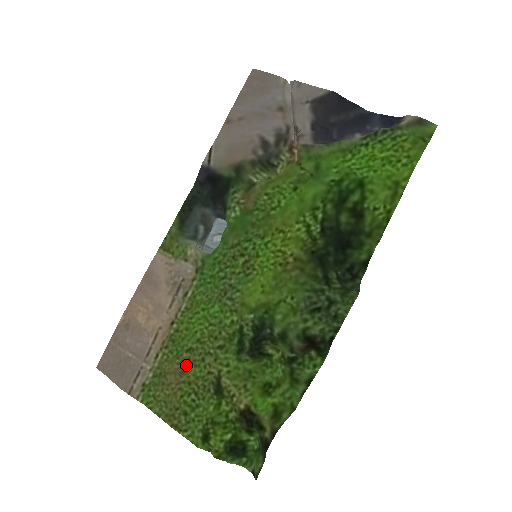
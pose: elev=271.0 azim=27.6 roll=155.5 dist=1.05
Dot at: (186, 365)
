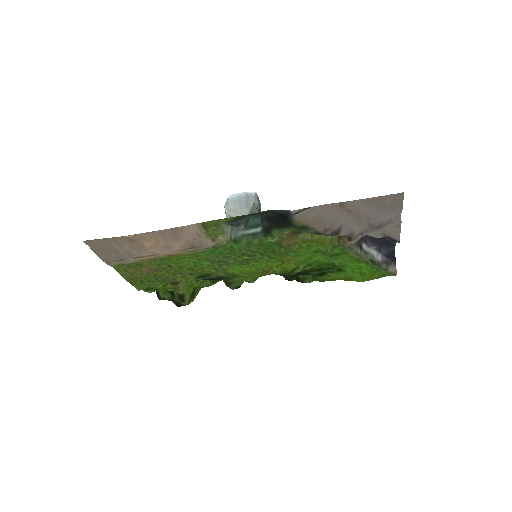
Dot at: (161, 270)
